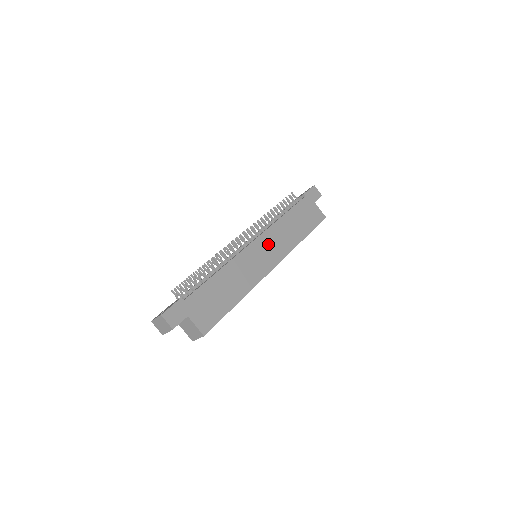
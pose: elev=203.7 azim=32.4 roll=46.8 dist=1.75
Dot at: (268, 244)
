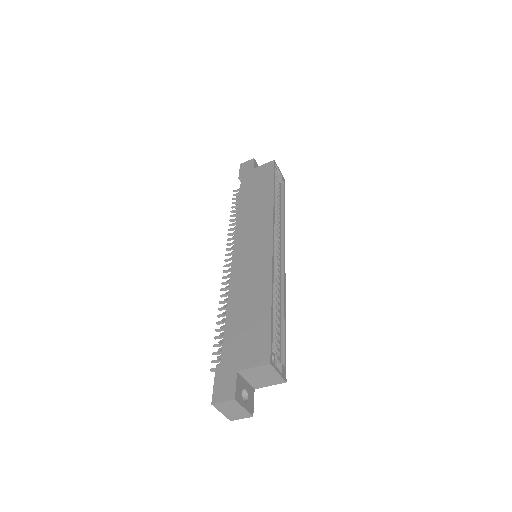
Dot at: (248, 236)
